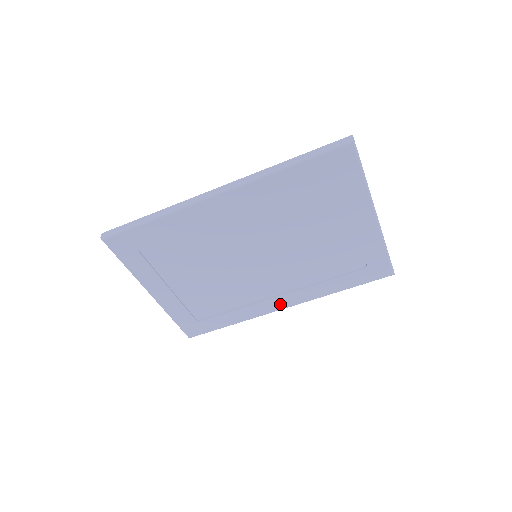
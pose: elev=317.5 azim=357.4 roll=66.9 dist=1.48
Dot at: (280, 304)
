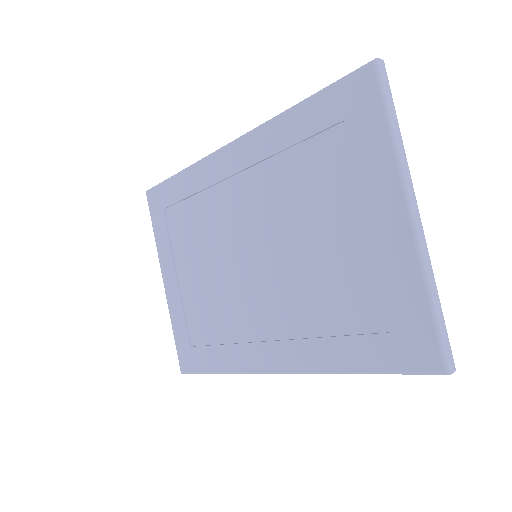
Dot at: (271, 360)
